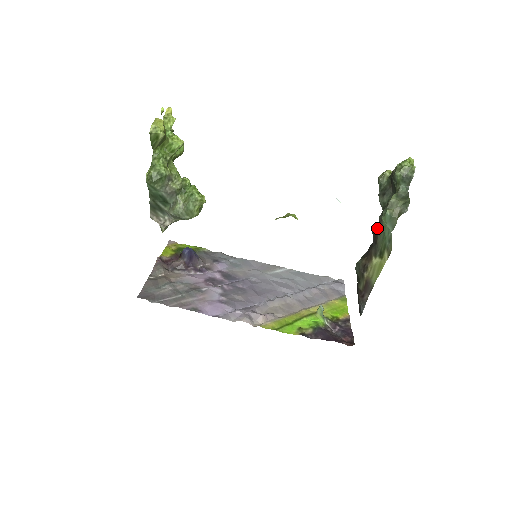
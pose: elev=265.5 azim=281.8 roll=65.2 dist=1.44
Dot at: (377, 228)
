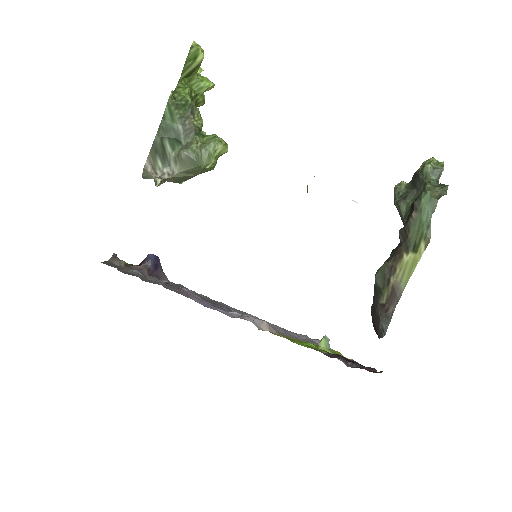
Dot at: (409, 219)
